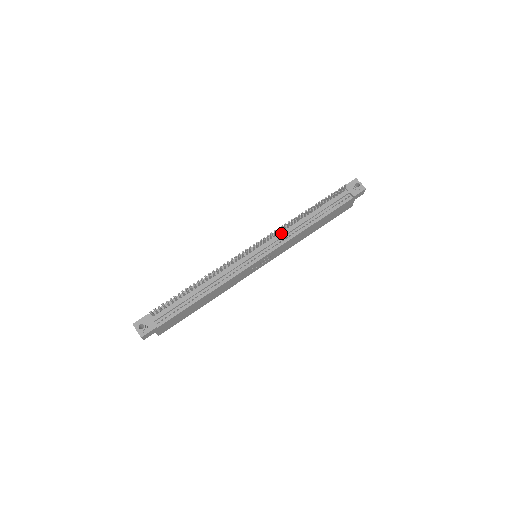
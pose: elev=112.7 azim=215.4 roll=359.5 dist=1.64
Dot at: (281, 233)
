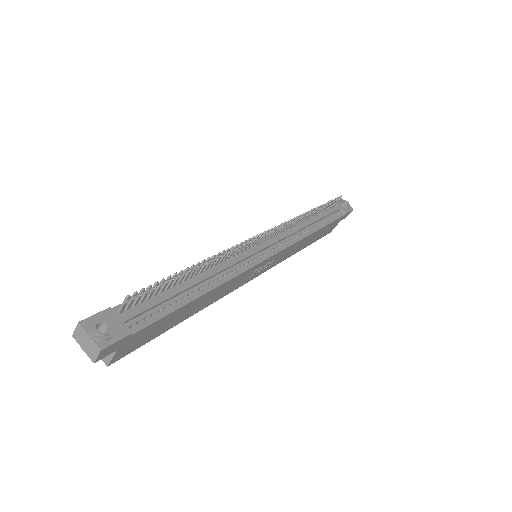
Dot at: (286, 231)
